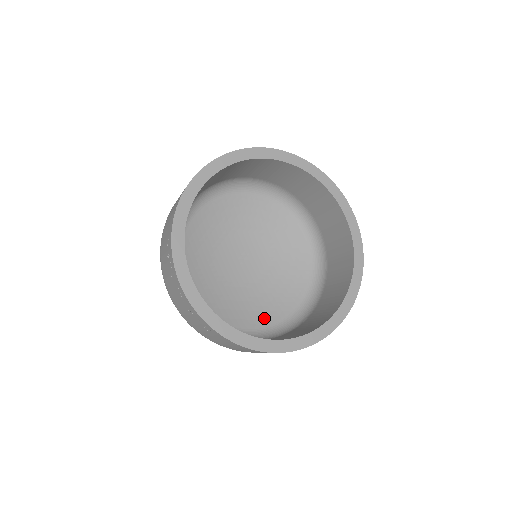
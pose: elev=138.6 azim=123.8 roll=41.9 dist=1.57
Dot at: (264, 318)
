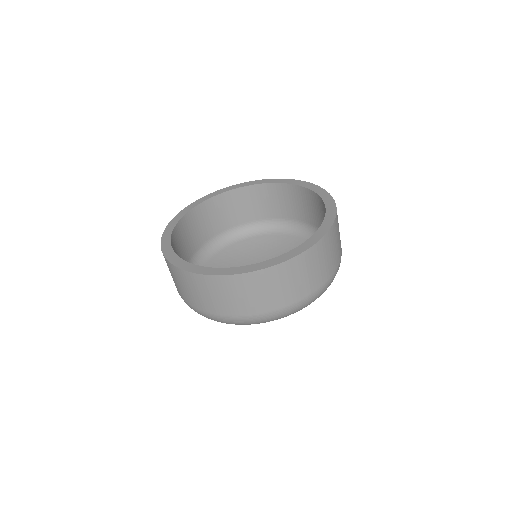
Dot at: occluded
